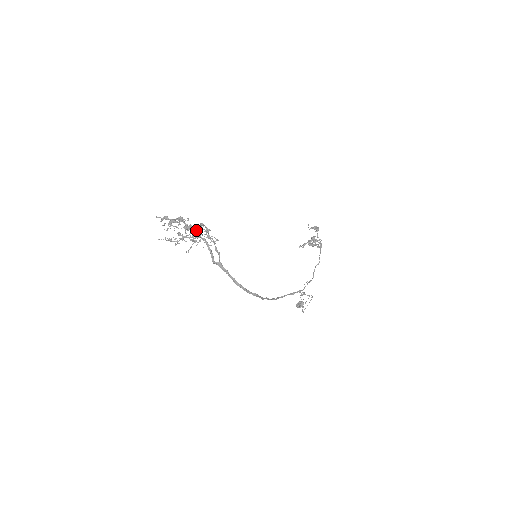
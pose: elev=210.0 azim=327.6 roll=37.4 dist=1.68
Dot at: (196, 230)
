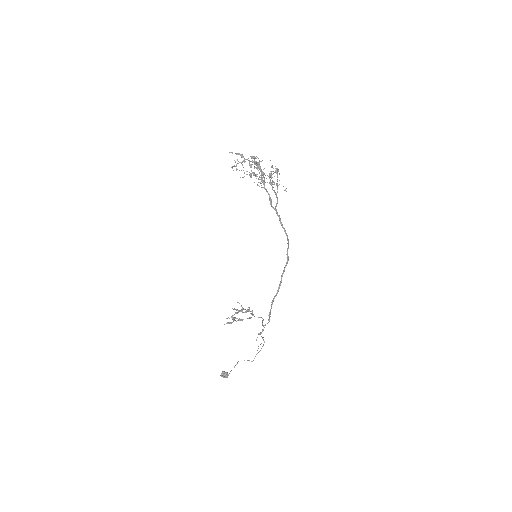
Dot at: (278, 169)
